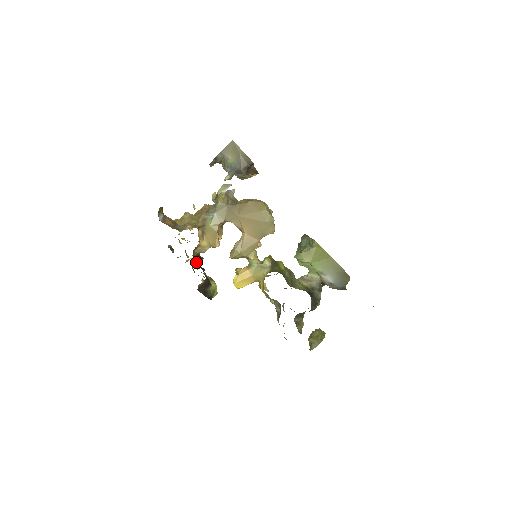
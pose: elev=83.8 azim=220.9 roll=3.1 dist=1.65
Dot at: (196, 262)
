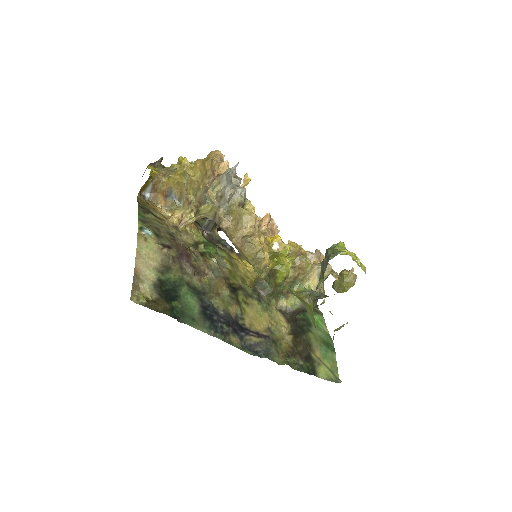
Dot at: occluded
